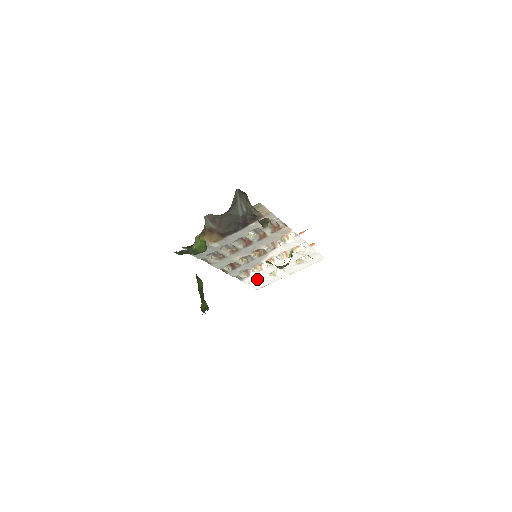
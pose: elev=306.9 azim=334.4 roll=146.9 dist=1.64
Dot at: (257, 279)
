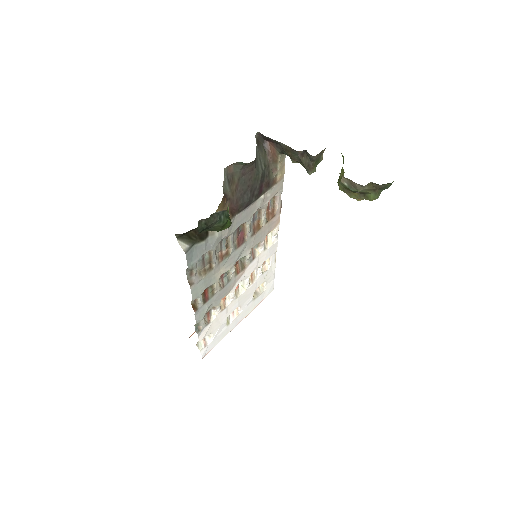
Dot at: (211, 332)
